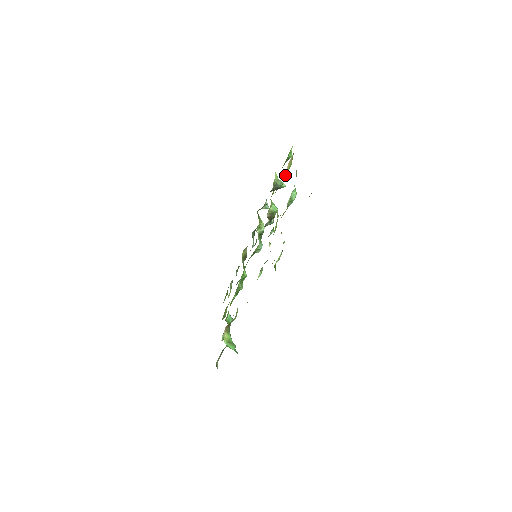
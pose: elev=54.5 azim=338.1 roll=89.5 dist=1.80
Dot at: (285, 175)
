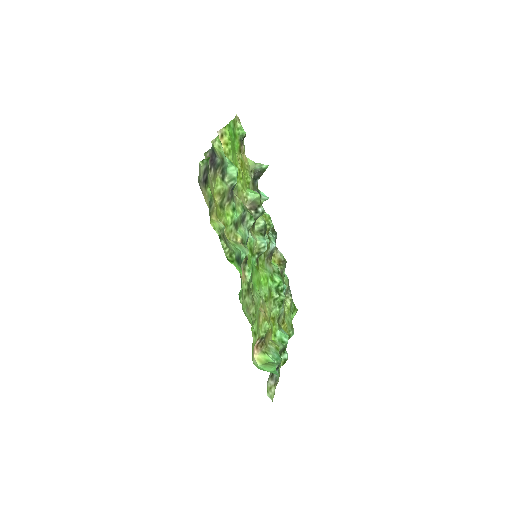
Dot at: occluded
